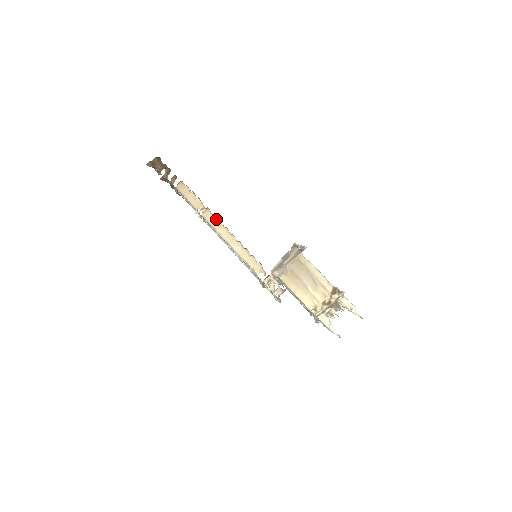
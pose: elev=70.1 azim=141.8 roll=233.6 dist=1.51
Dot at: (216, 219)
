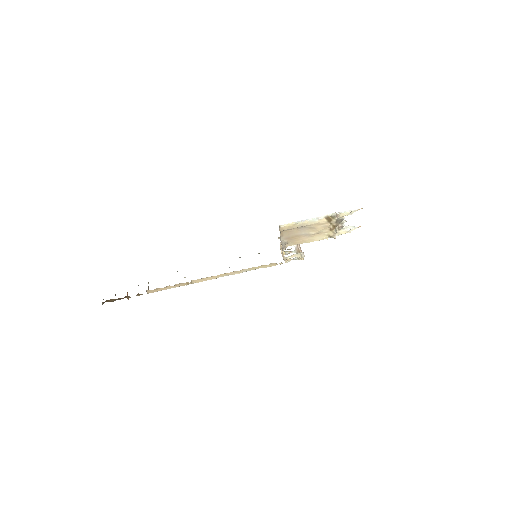
Dot at: (206, 278)
